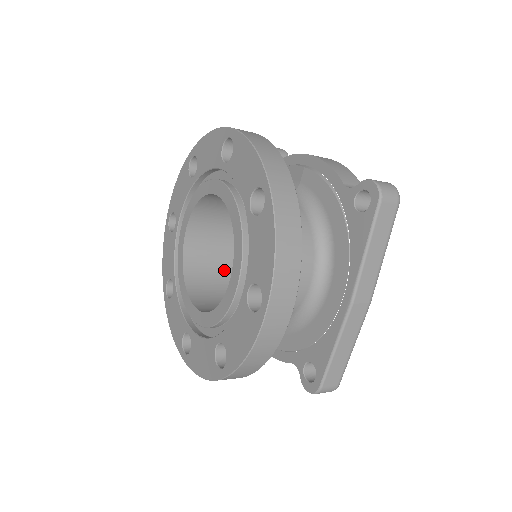
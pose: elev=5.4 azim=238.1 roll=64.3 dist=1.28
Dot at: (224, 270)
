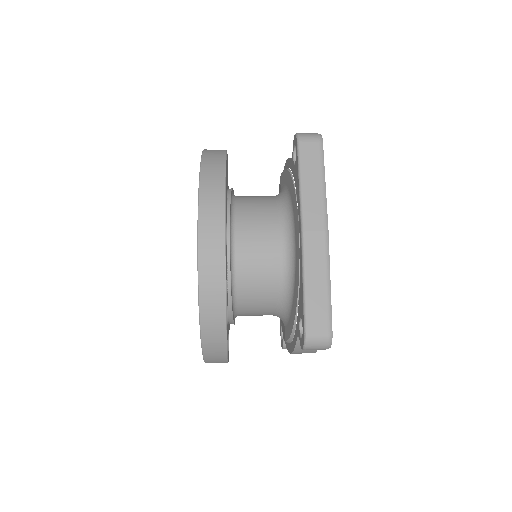
Dot at: occluded
